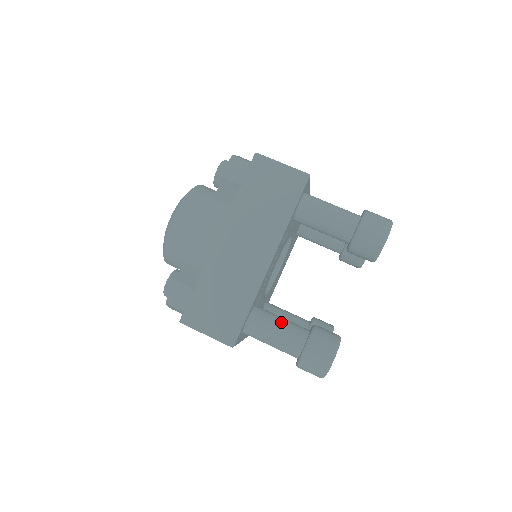
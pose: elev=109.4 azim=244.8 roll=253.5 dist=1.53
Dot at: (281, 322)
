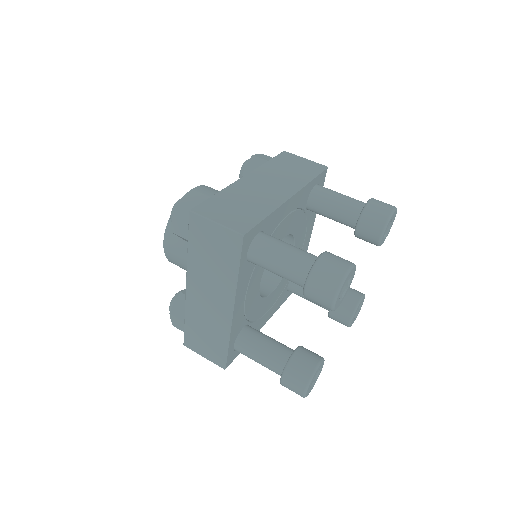
Dot at: occluded
